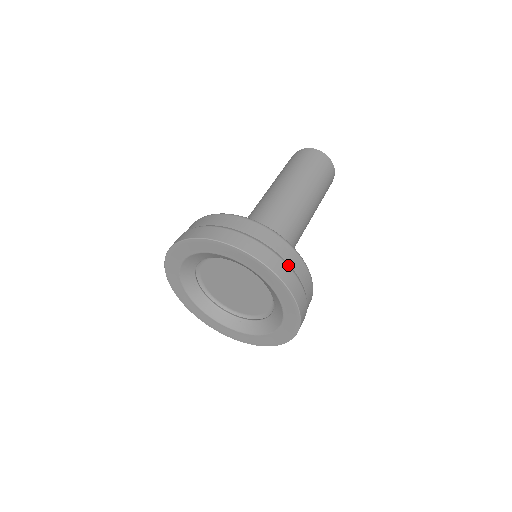
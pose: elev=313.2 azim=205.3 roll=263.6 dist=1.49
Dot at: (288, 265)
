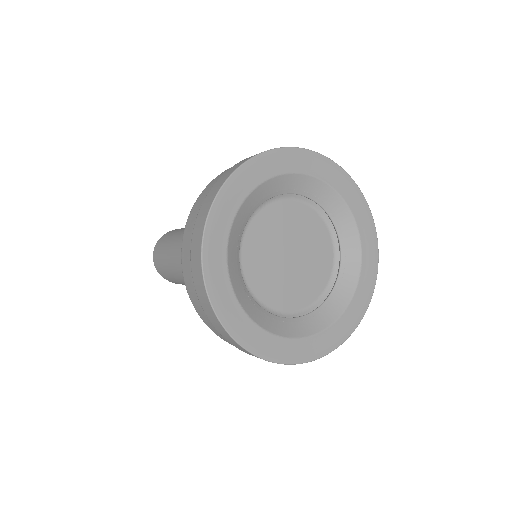
Dot at: occluded
